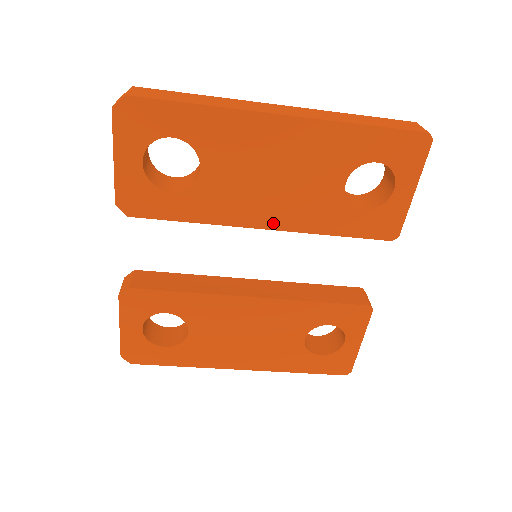
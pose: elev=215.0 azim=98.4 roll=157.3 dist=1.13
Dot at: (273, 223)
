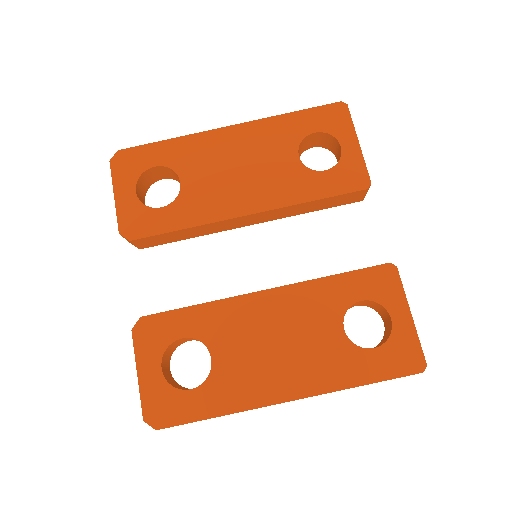
Dot at: (254, 207)
